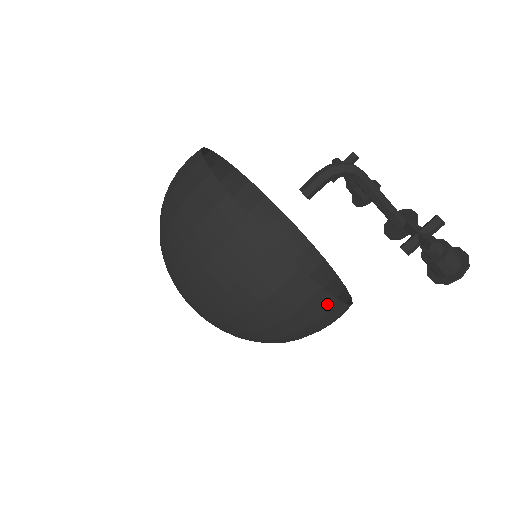
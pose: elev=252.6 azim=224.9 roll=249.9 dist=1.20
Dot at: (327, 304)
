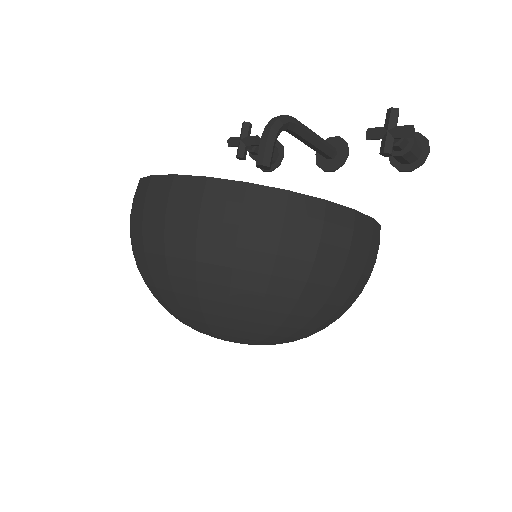
Dot at: (378, 235)
